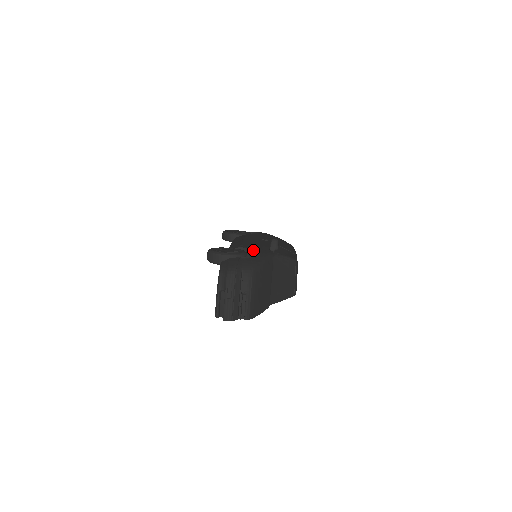
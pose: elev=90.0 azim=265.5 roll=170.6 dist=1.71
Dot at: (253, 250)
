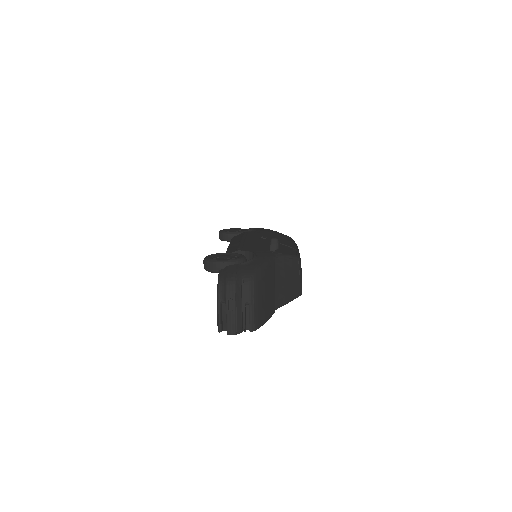
Dot at: (252, 253)
